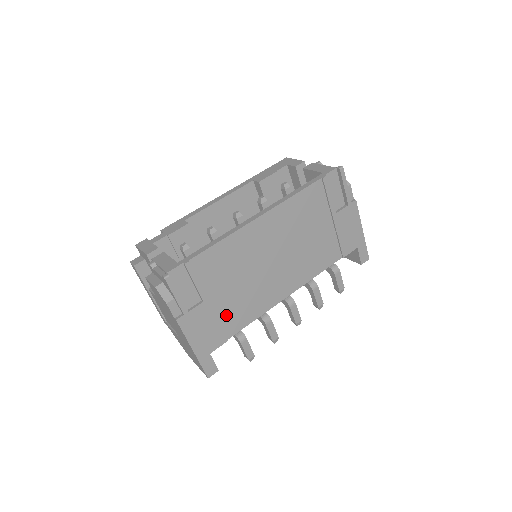
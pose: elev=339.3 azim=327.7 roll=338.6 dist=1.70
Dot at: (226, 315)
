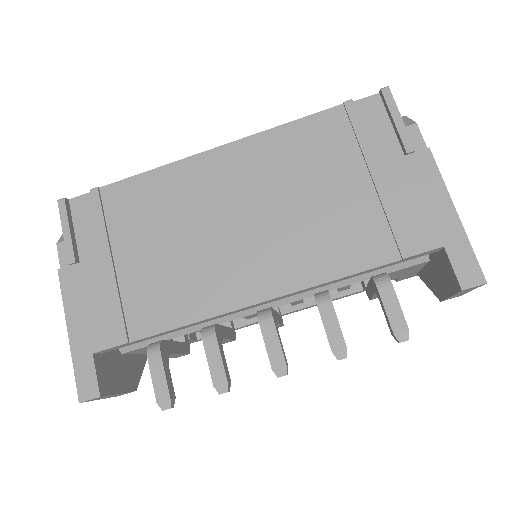
Dot at: (136, 294)
